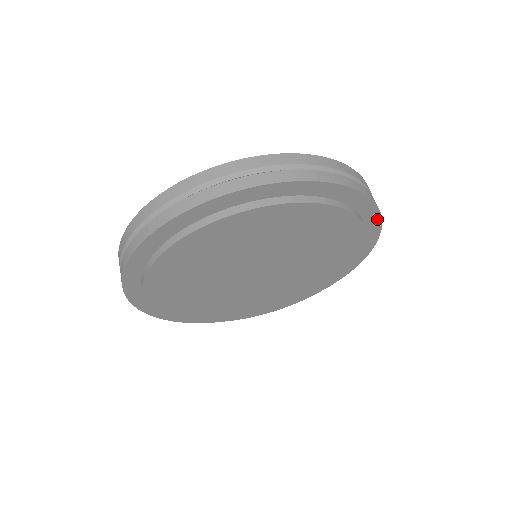
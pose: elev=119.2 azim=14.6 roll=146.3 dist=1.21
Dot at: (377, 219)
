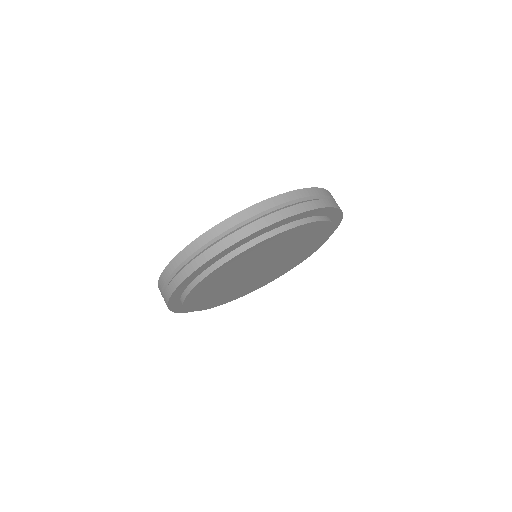
Dot at: occluded
